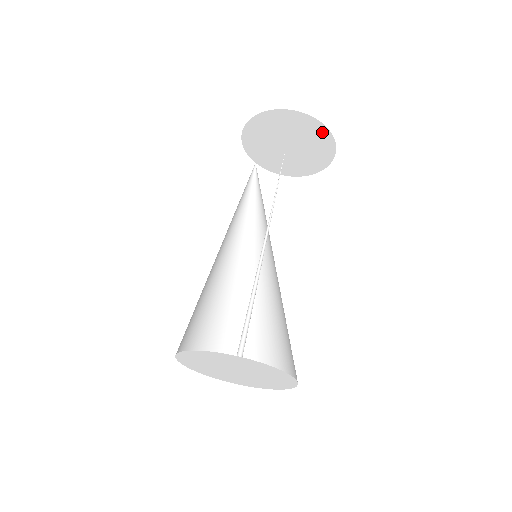
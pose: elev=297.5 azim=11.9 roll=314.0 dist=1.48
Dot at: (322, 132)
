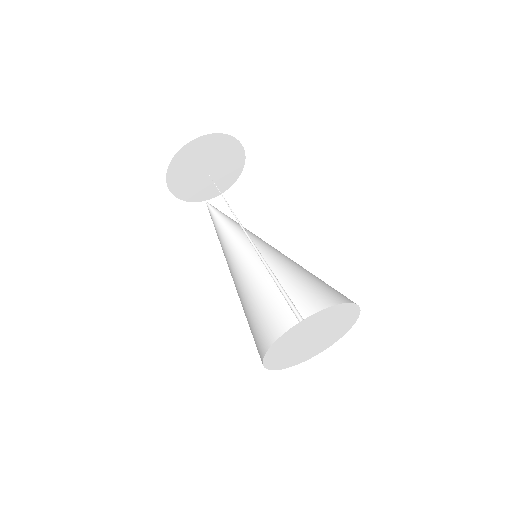
Dot at: (212, 139)
